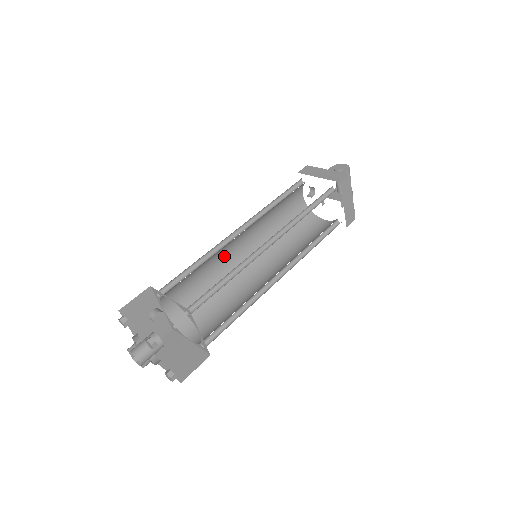
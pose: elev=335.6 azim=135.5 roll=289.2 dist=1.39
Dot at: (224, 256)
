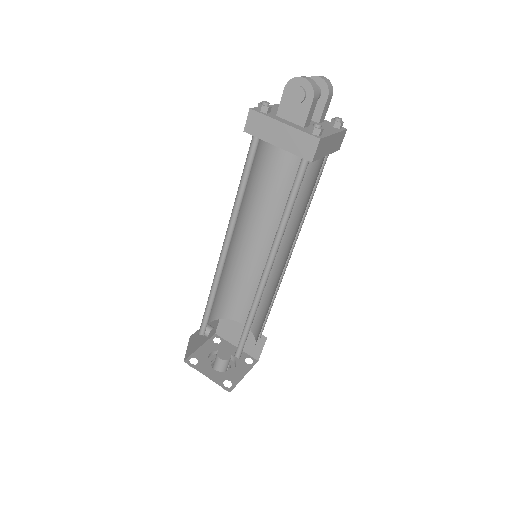
Dot at: occluded
